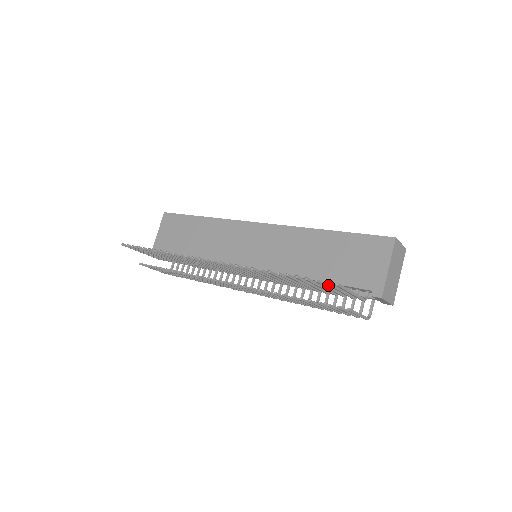
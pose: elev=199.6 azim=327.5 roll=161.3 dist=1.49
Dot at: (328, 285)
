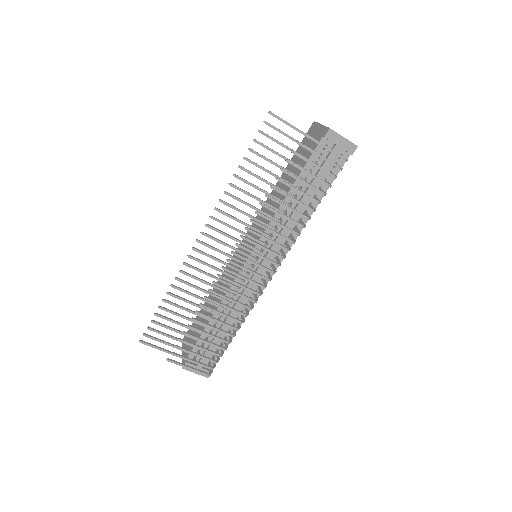
Dot at: occluded
